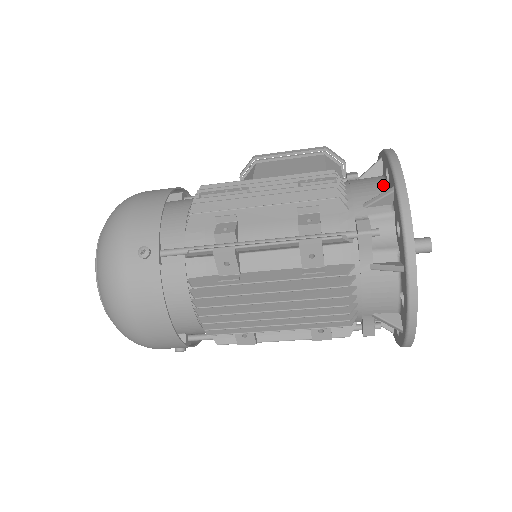
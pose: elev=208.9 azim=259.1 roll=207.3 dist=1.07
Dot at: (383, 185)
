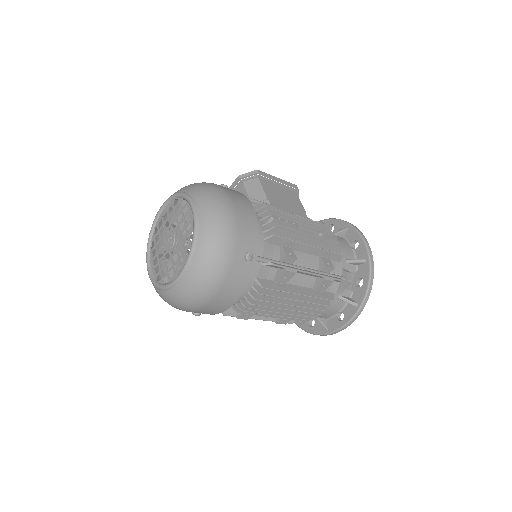
Dot at: (351, 249)
